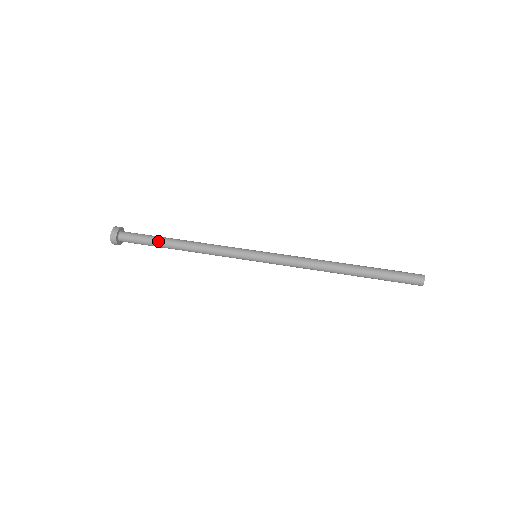
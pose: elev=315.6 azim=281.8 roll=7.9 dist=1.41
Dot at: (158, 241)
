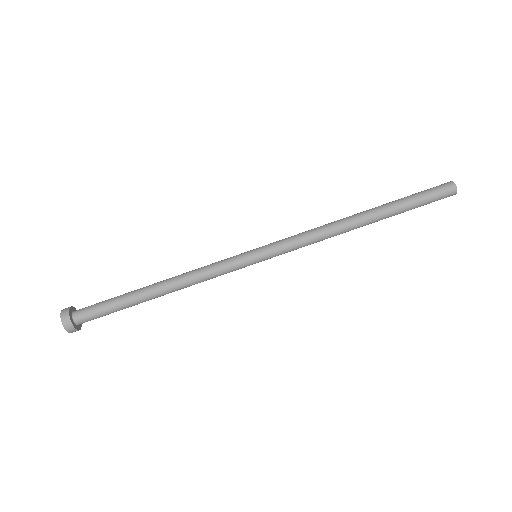
Dot at: (130, 304)
